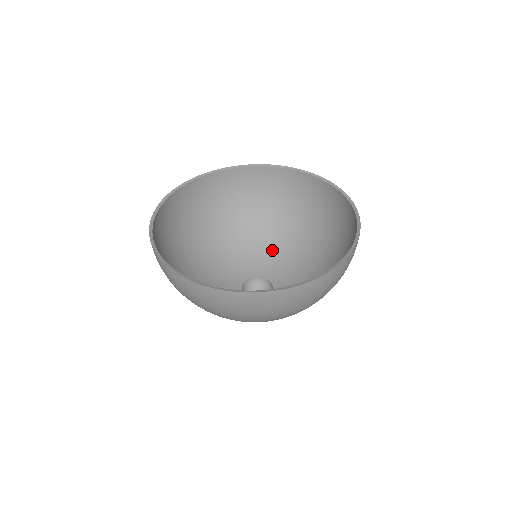
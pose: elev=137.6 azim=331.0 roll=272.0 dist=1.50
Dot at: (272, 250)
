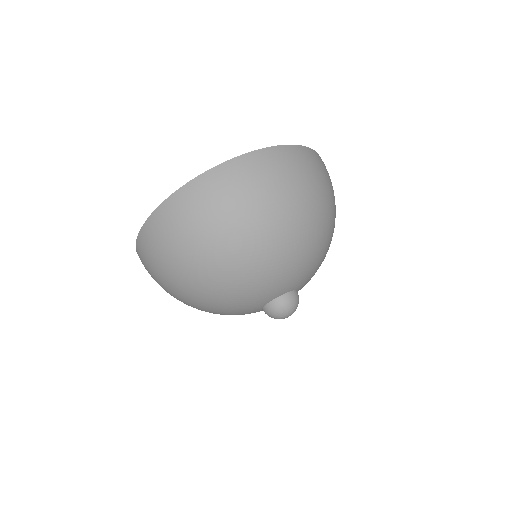
Dot at: occluded
